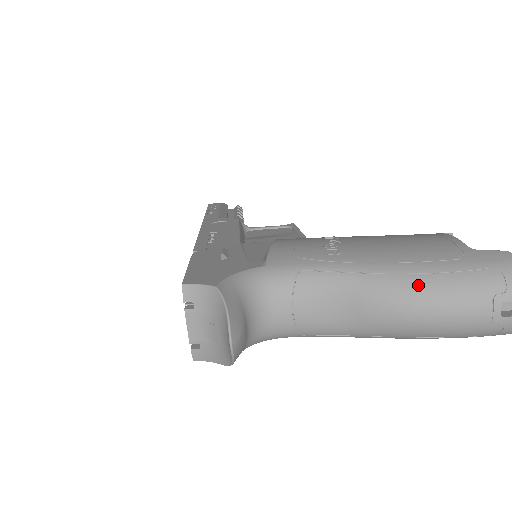
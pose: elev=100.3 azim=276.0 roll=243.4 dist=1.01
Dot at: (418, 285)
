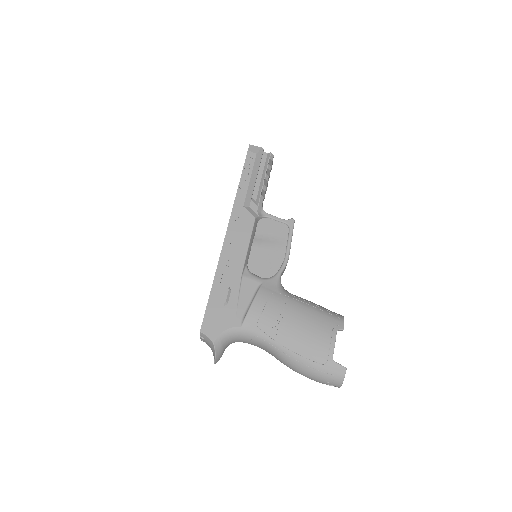
Dot at: (299, 367)
